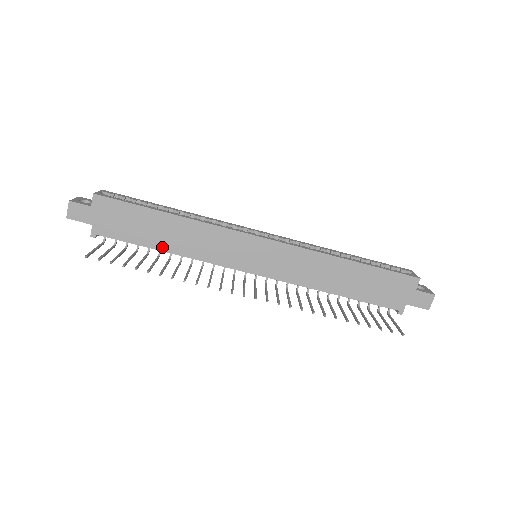
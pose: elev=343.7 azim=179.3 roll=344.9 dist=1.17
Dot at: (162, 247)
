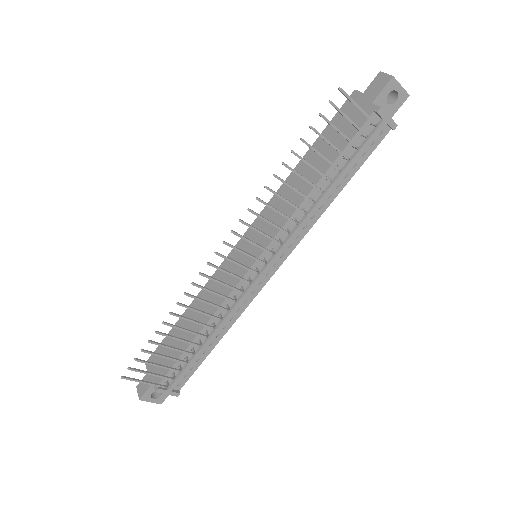
Dot at: (194, 335)
